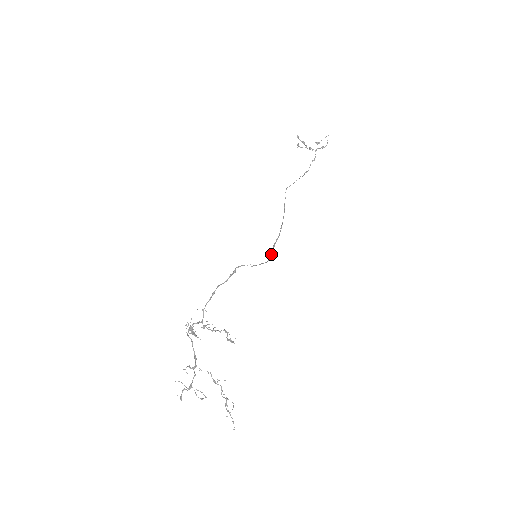
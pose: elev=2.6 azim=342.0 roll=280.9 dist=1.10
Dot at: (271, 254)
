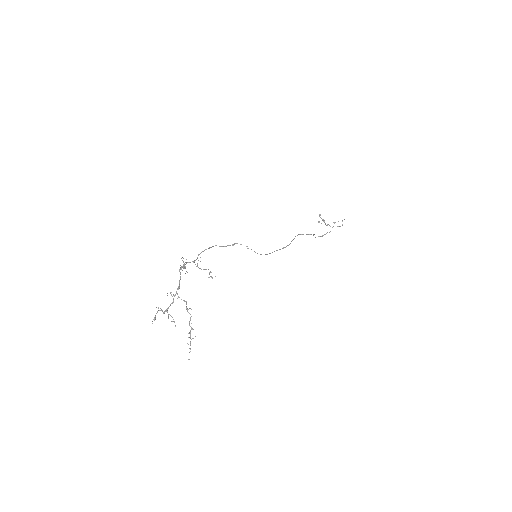
Dot at: occluded
